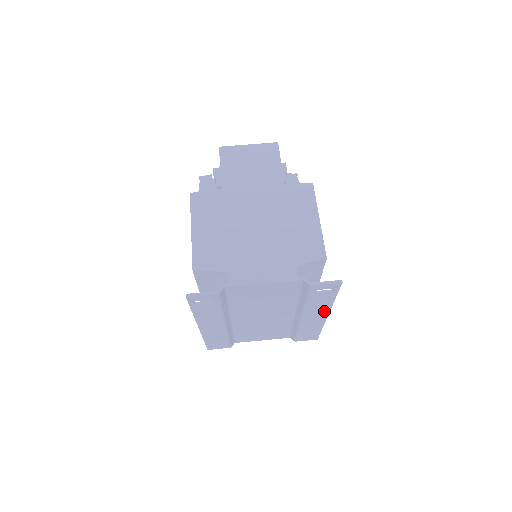
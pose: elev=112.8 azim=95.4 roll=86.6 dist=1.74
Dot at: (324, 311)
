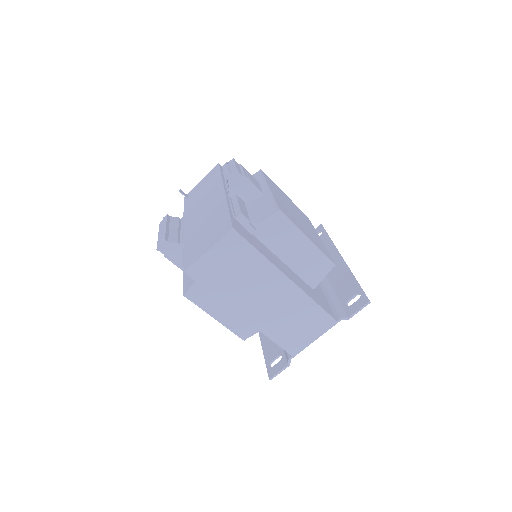
Dot at: (343, 268)
